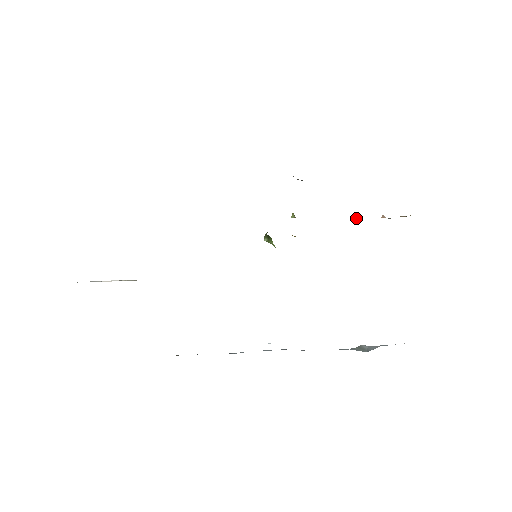
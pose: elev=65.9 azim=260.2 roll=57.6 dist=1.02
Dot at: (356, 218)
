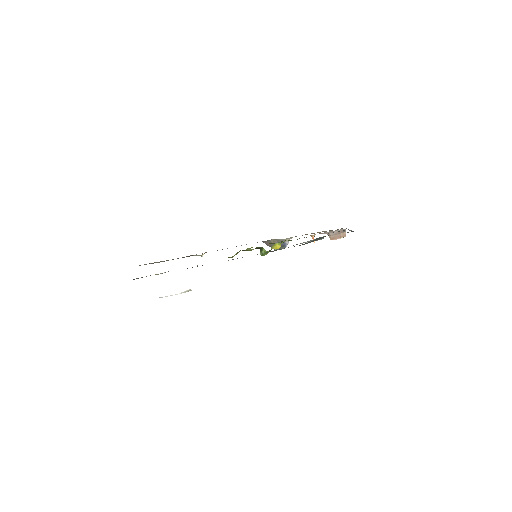
Dot at: (313, 239)
